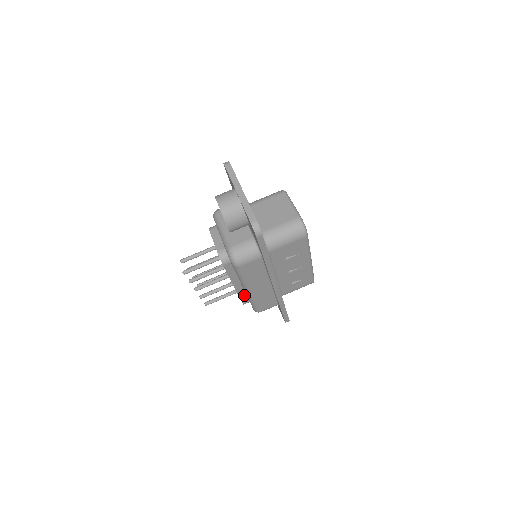
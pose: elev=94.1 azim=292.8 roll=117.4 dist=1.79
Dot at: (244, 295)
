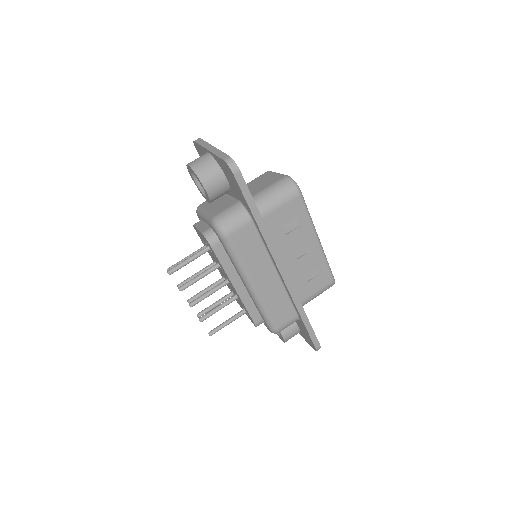
Dot at: (252, 307)
